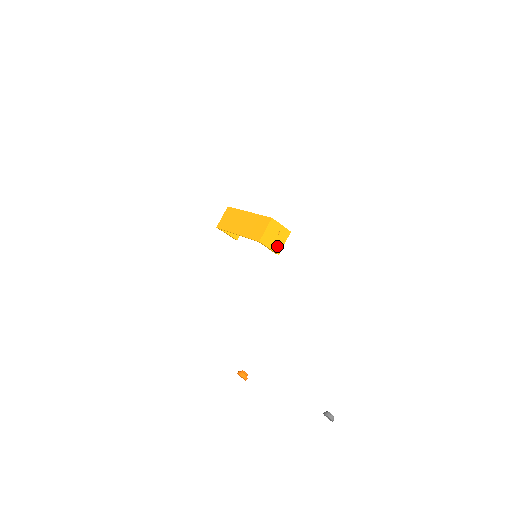
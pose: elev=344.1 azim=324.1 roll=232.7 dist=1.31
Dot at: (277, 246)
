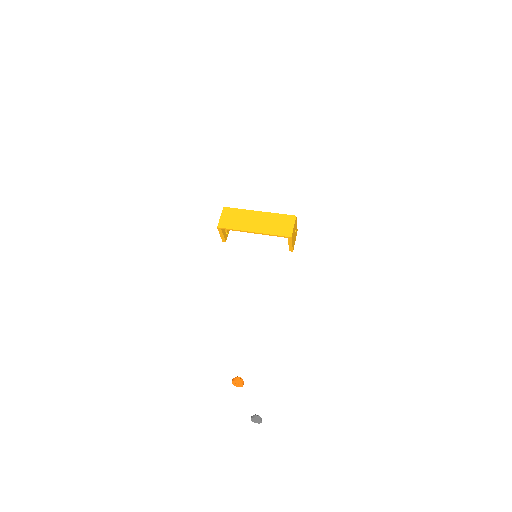
Dot at: (293, 243)
